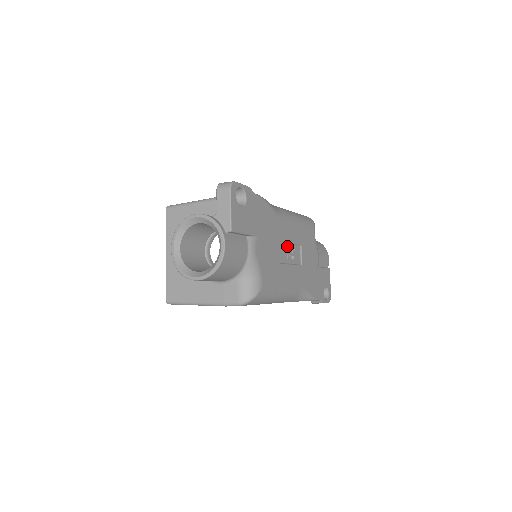
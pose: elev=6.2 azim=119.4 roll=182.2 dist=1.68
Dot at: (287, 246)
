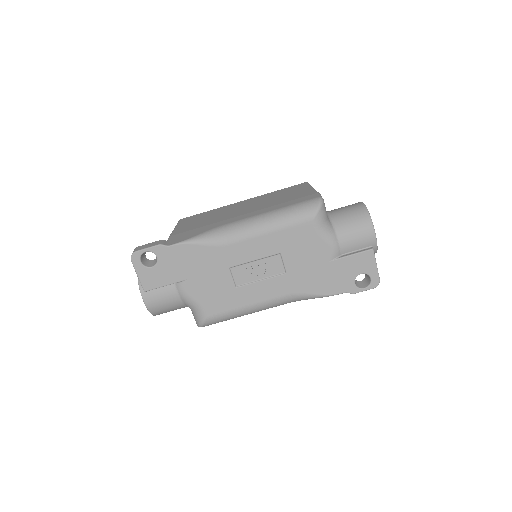
Dot at: (249, 265)
